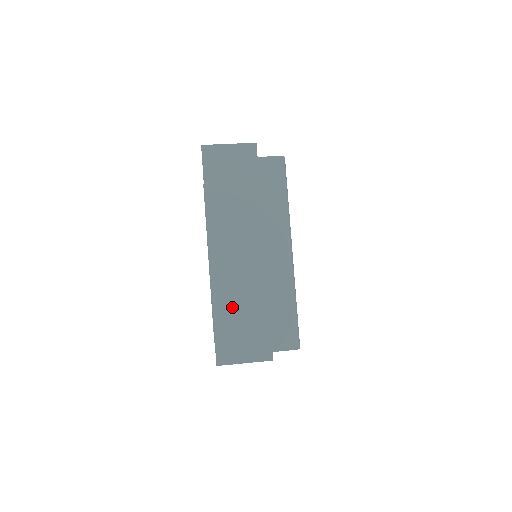
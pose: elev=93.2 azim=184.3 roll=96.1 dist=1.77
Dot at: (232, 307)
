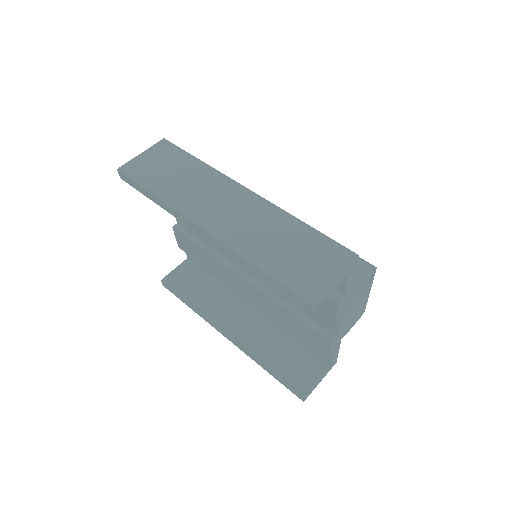
Dot at: (269, 248)
